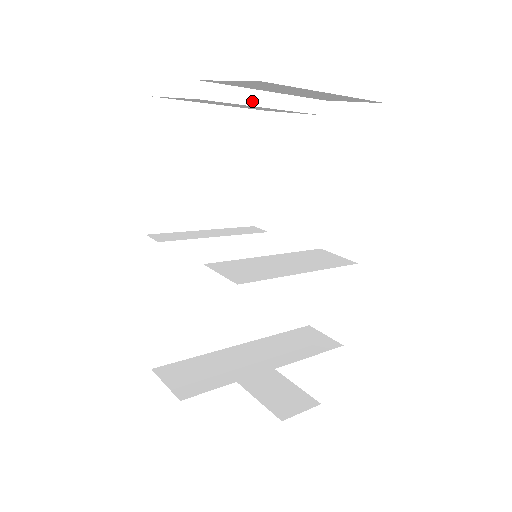
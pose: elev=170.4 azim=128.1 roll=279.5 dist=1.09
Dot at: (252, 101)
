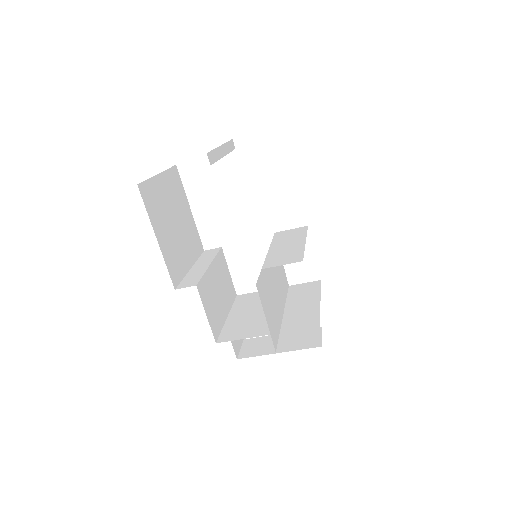
Dot at: (220, 155)
